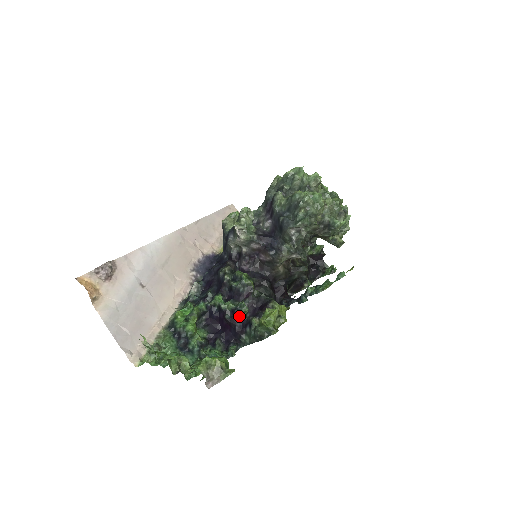
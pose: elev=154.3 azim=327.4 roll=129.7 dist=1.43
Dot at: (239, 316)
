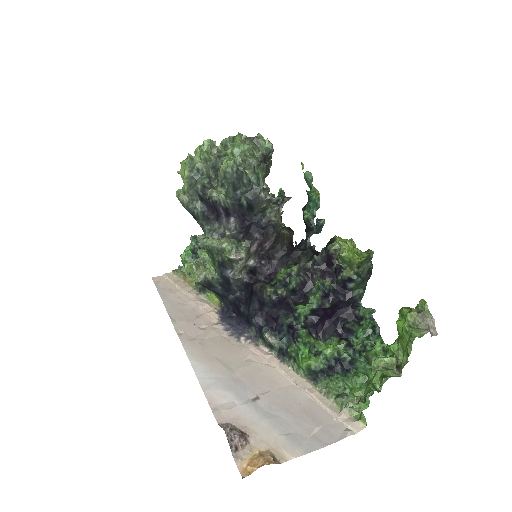
Dot at: (332, 291)
